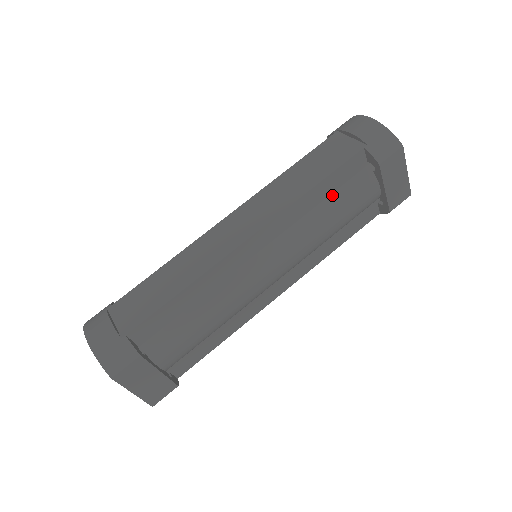
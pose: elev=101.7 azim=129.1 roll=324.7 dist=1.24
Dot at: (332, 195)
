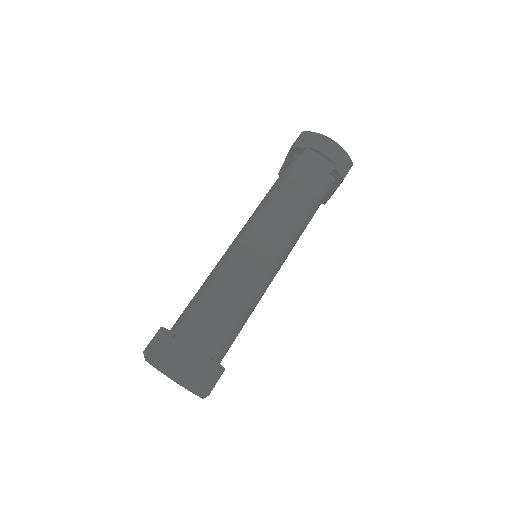
Dot at: (312, 204)
